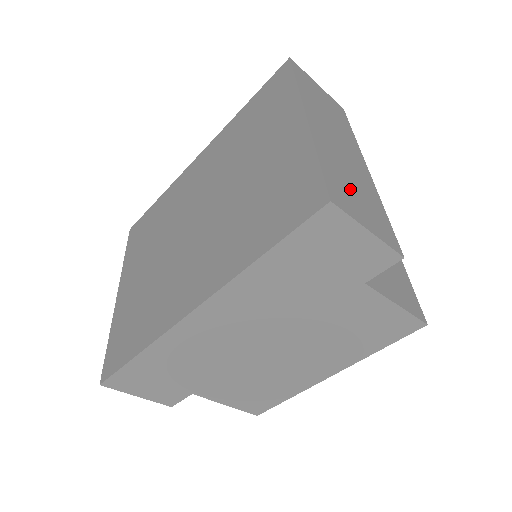
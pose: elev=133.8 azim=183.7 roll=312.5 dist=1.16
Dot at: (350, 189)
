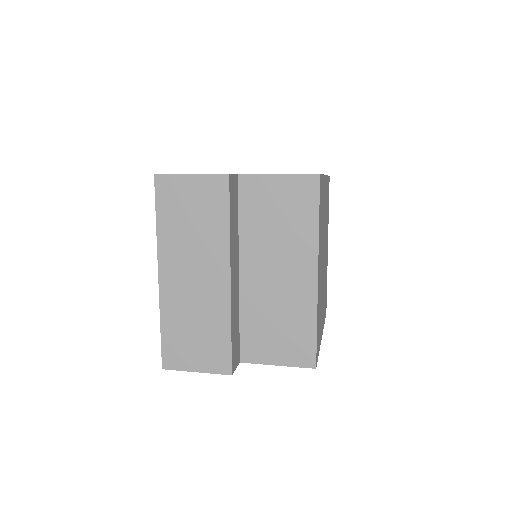
Dot at: (188, 338)
